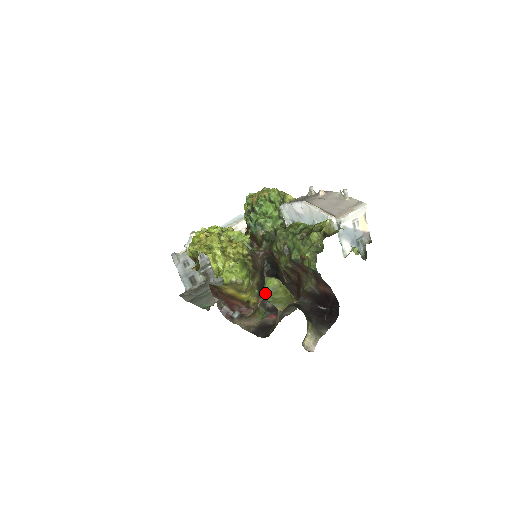
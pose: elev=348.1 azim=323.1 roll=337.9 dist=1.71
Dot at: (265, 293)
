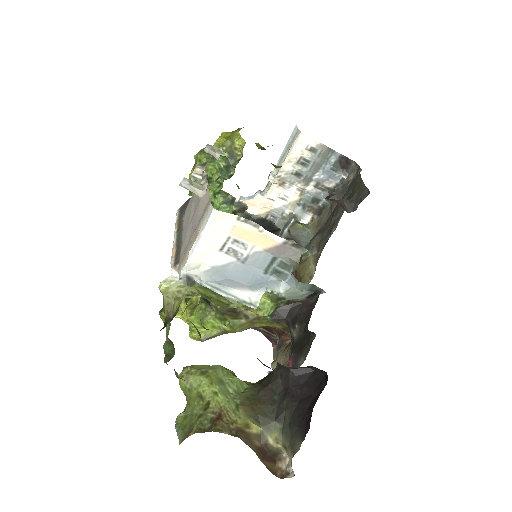
Dot at: occluded
